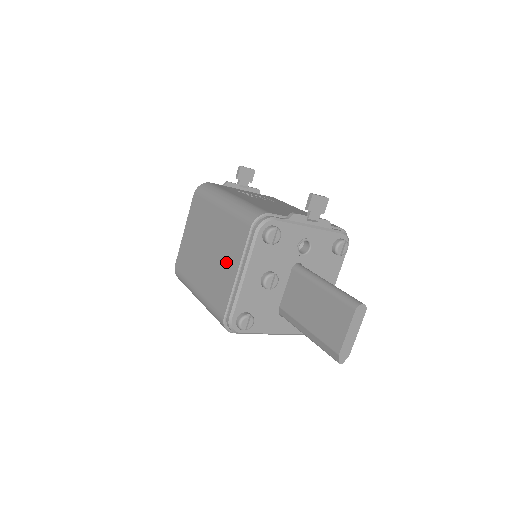
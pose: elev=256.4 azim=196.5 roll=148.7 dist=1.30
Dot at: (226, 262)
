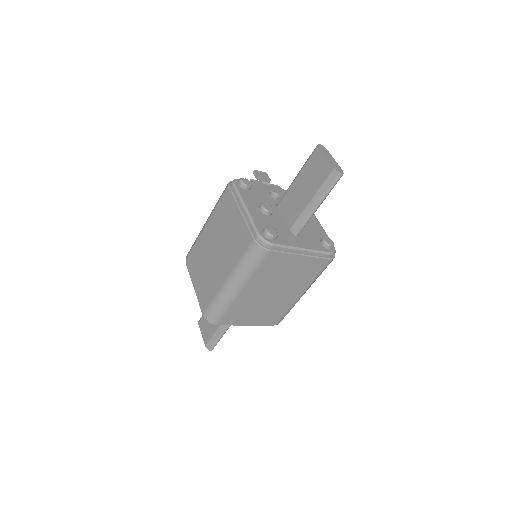
Dot at: (230, 224)
